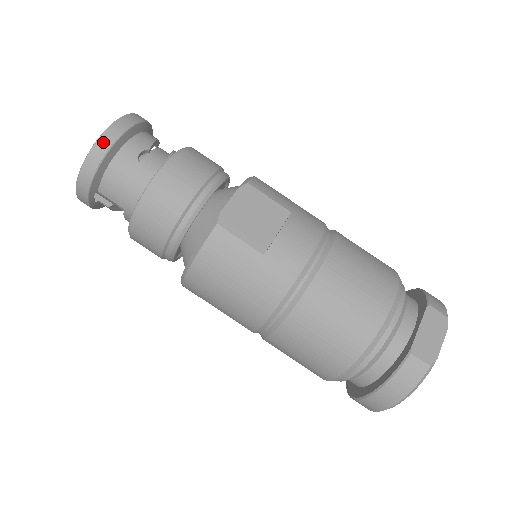
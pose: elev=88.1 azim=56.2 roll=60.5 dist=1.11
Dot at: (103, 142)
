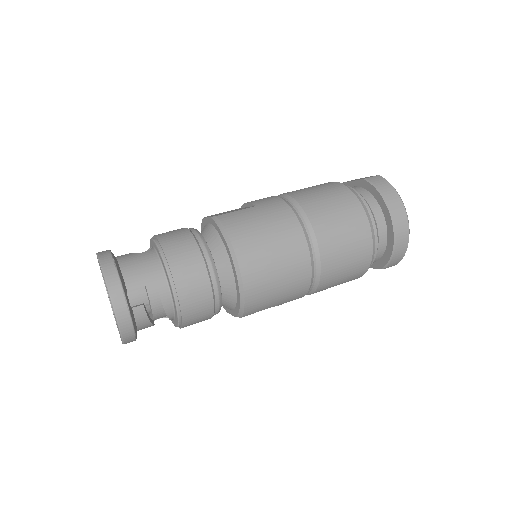
Dot at: (103, 255)
